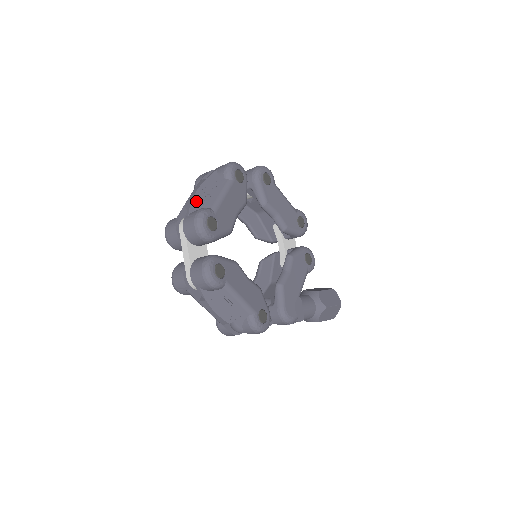
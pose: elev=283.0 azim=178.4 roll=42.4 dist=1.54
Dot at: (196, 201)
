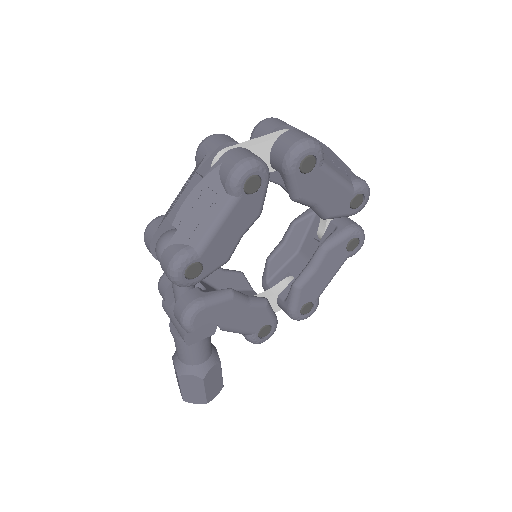
Dot at: (322, 146)
